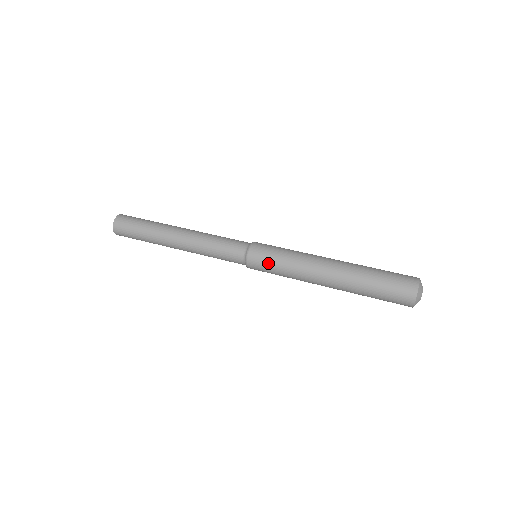
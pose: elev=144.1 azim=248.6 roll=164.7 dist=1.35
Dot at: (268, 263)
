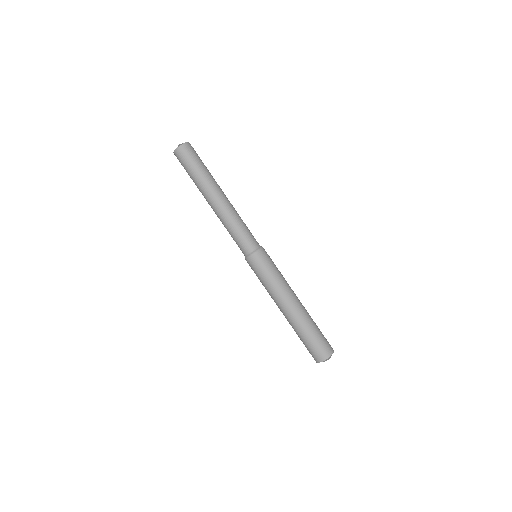
Dot at: (256, 273)
